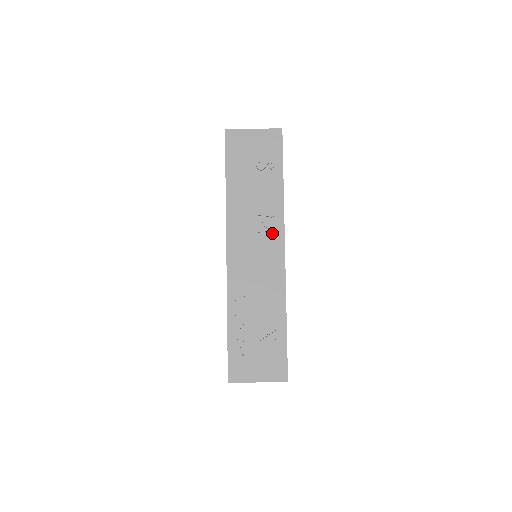
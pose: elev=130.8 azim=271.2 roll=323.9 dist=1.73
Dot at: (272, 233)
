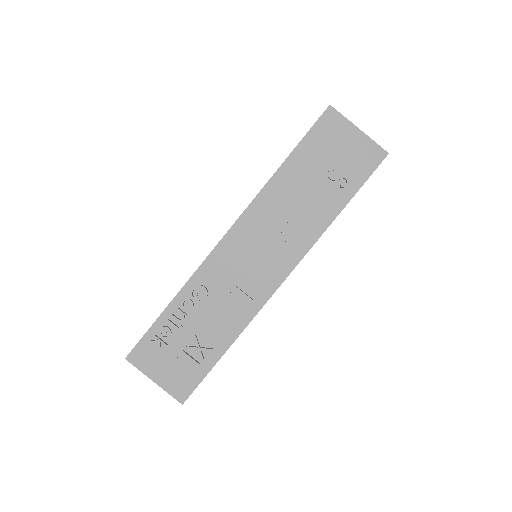
Dot at: (287, 252)
